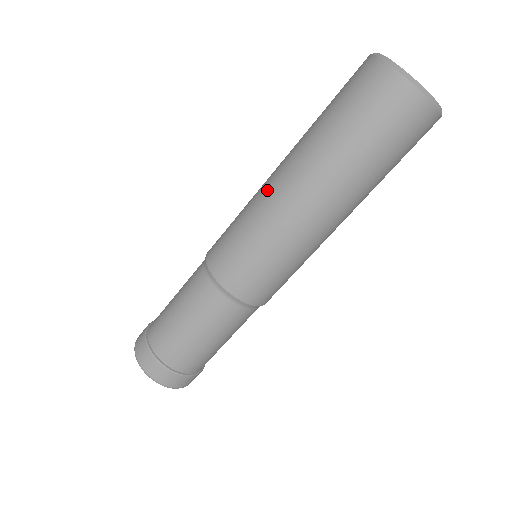
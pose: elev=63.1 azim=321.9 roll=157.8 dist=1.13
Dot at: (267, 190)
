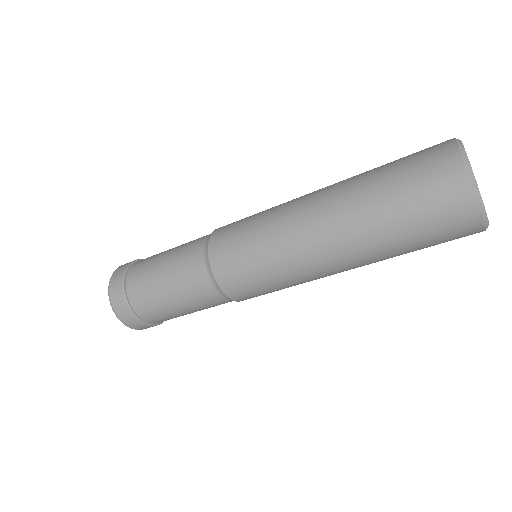
Dot at: (306, 256)
